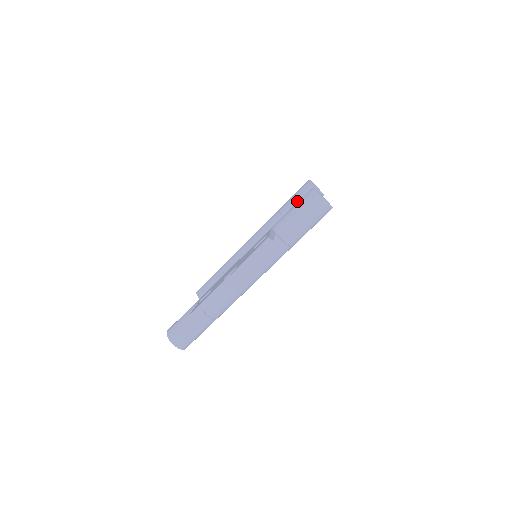
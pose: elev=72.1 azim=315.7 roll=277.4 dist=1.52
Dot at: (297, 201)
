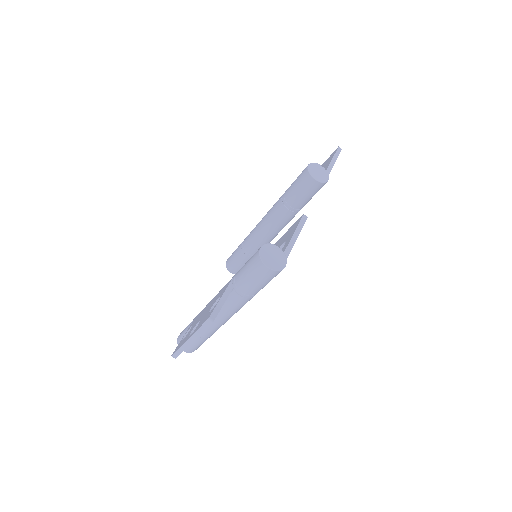
Dot at: (296, 192)
